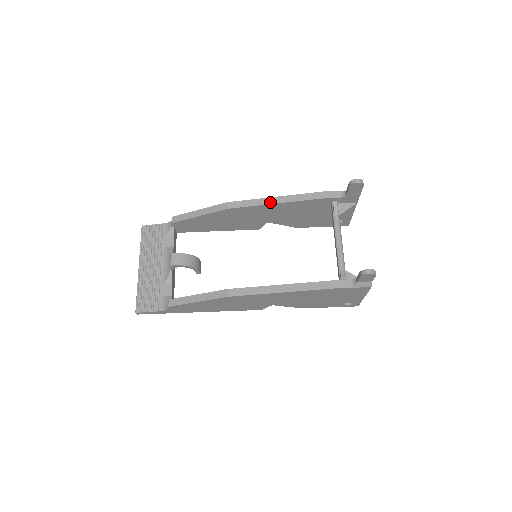
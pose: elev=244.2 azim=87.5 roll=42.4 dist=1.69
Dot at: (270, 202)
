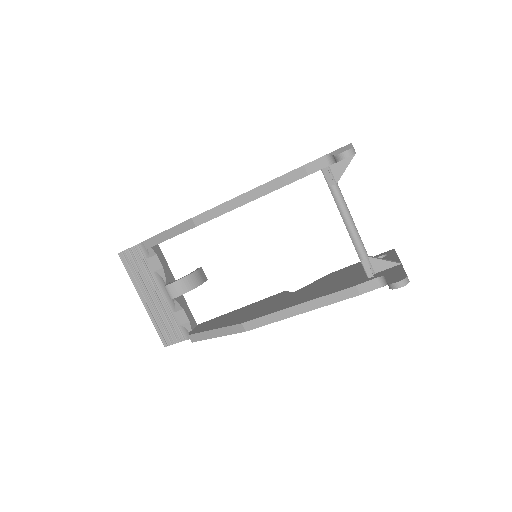
Dot at: (242, 202)
